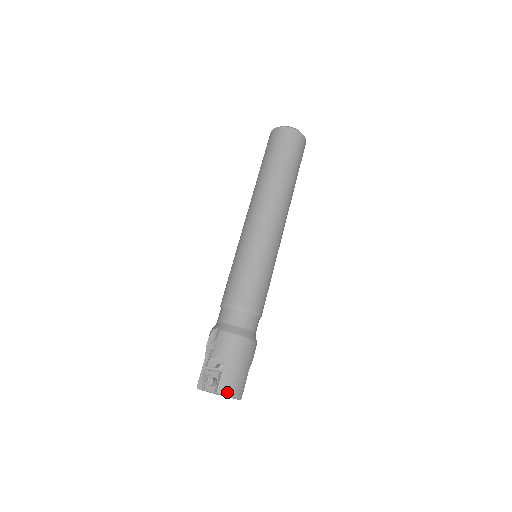
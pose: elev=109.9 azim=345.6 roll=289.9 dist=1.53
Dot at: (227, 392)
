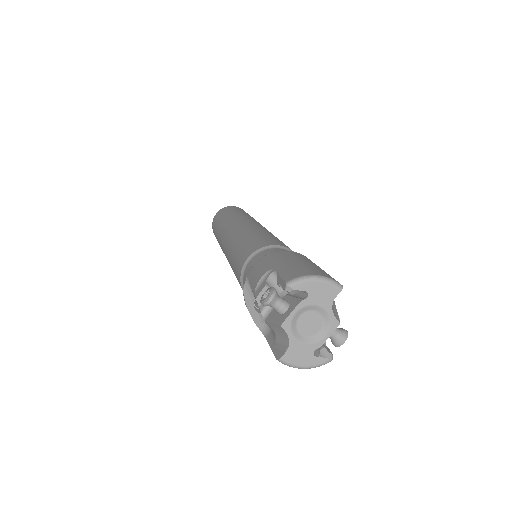
Dot at: (303, 275)
